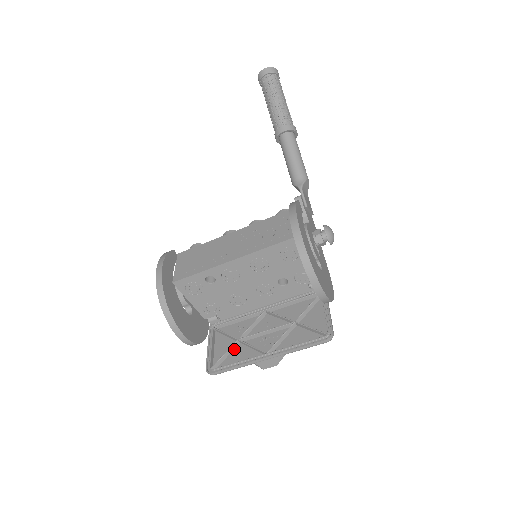
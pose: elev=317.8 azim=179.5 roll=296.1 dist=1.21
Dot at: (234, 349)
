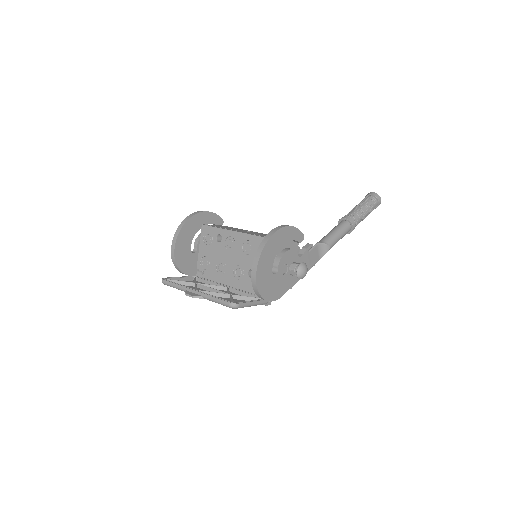
Dot at: (188, 285)
